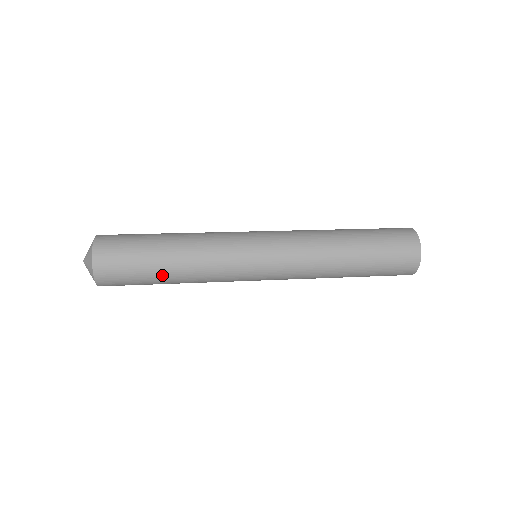
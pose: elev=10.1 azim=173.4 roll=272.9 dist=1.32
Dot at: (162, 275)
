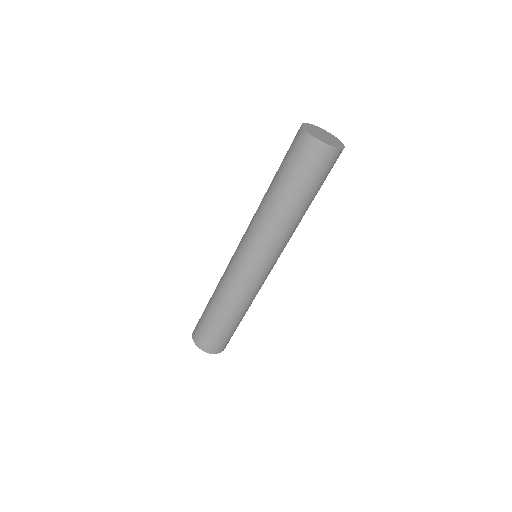
Dot at: (223, 320)
